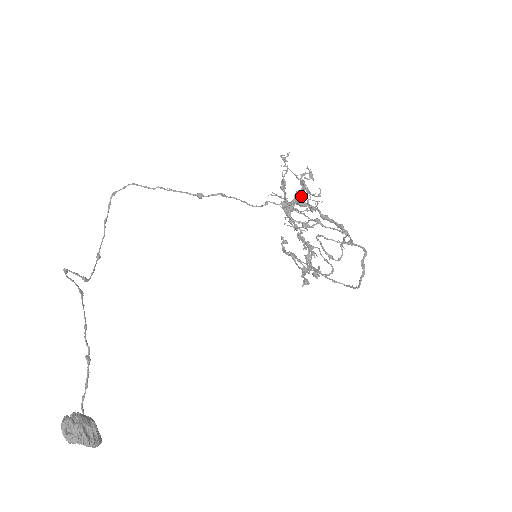
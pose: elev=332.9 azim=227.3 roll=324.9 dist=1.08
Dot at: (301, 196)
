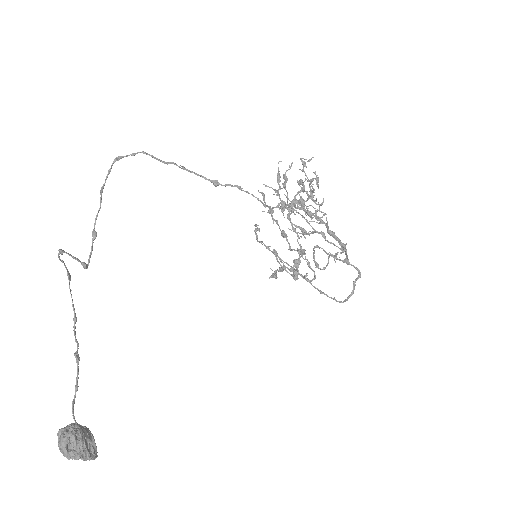
Dot at: (303, 200)
